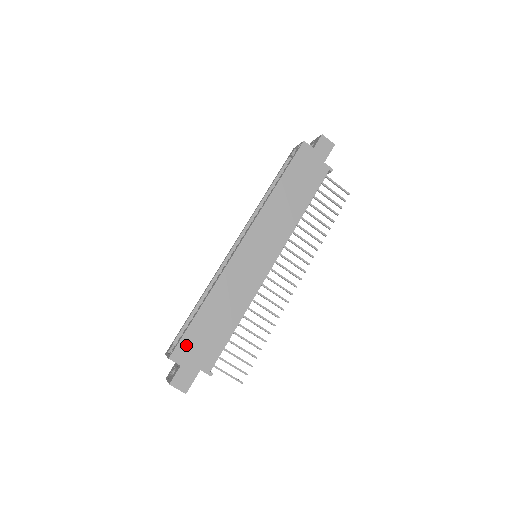
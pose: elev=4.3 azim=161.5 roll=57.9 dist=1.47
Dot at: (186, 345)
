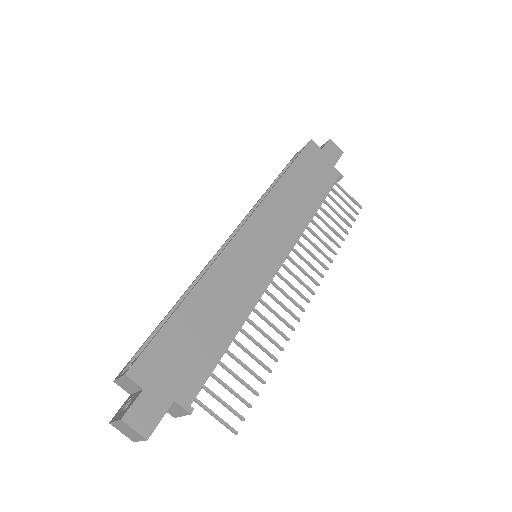
Dot at: (155, 356)
